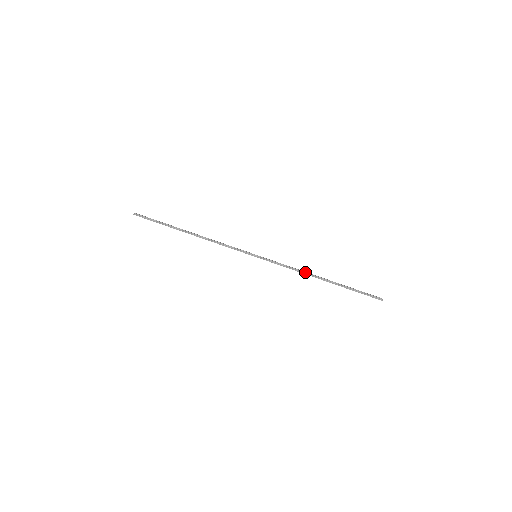
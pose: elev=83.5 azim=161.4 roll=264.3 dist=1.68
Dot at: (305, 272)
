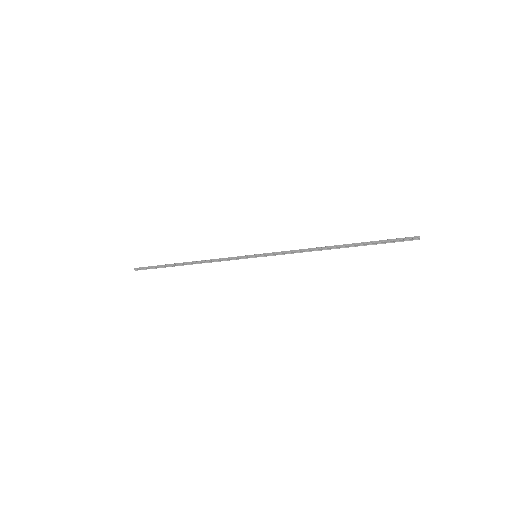
Dot at: (313, 250)
